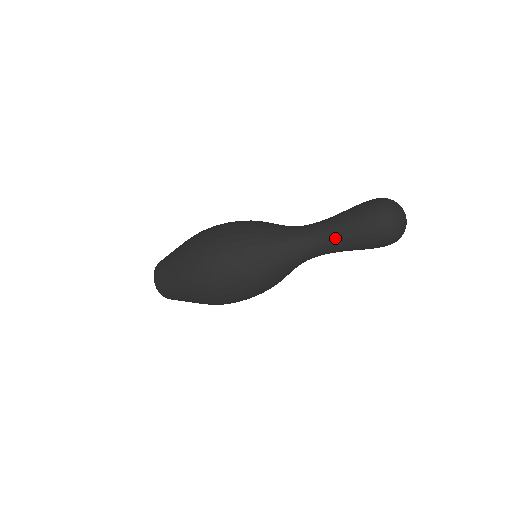
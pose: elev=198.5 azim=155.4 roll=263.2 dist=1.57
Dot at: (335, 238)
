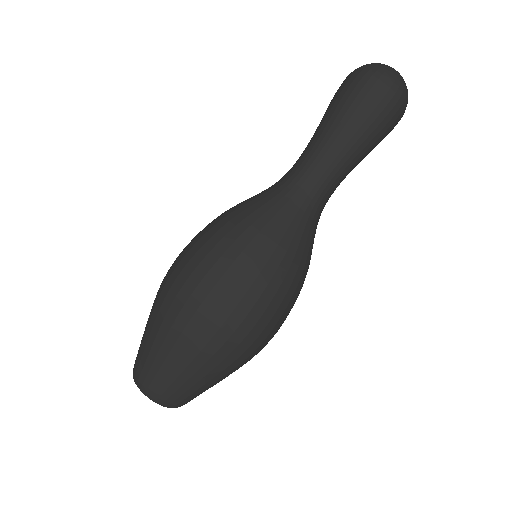
Dot at: (355, 164)
